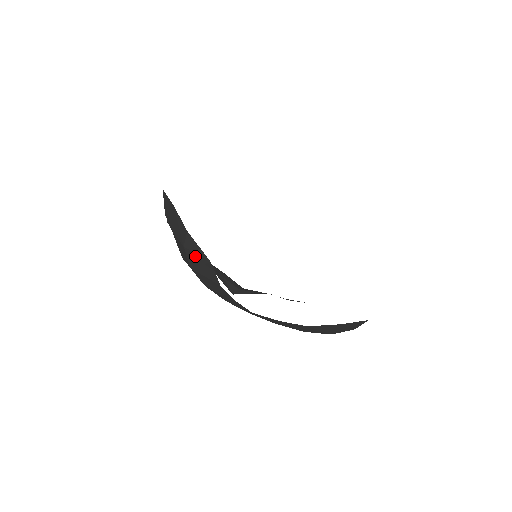
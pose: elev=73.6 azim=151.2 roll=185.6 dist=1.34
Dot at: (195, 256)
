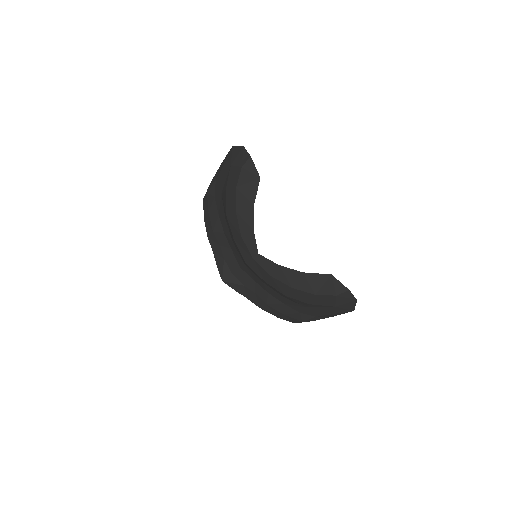
Dot at: (248, 174)
